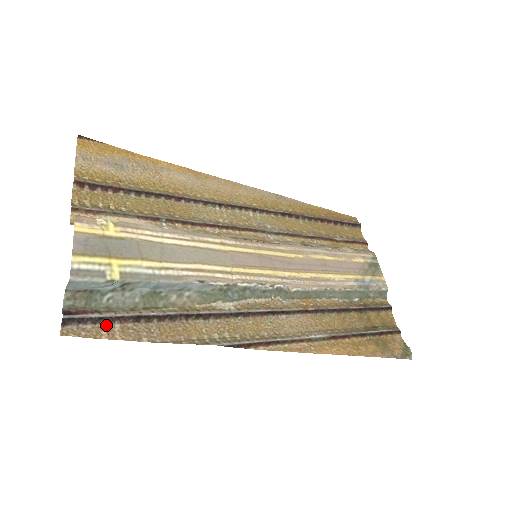
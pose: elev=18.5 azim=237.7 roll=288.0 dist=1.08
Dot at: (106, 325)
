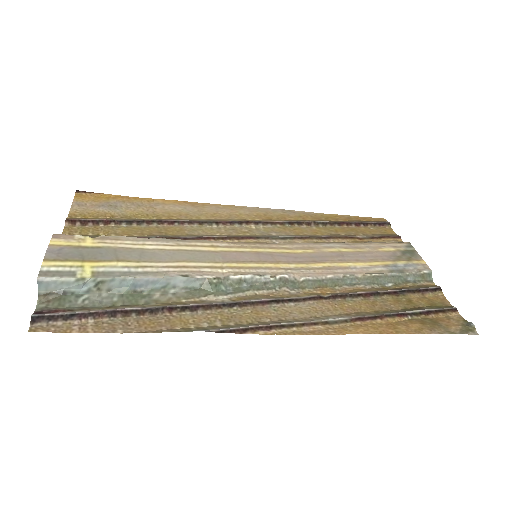
Dot at: (78, 321)
